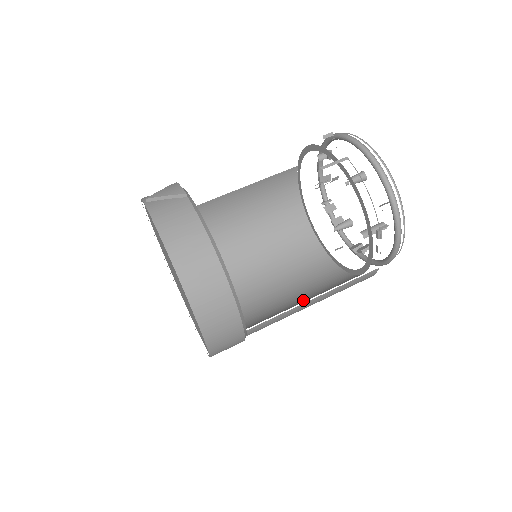
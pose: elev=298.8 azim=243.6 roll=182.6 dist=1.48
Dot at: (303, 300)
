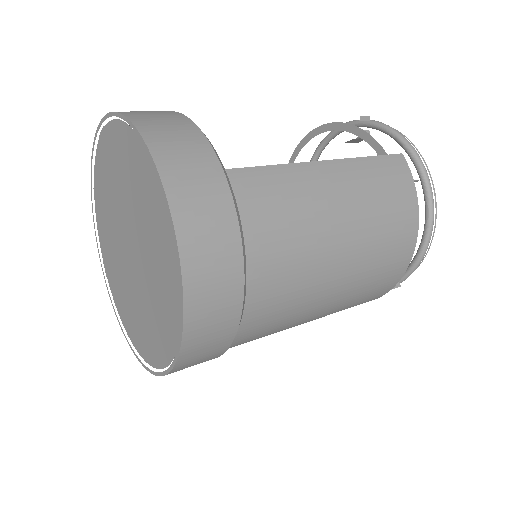
Dot at: occluded
